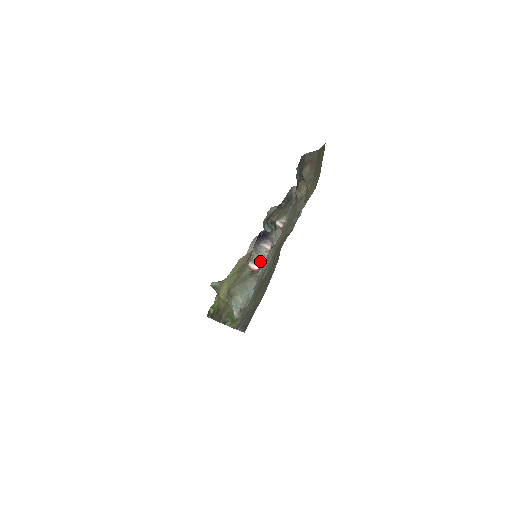
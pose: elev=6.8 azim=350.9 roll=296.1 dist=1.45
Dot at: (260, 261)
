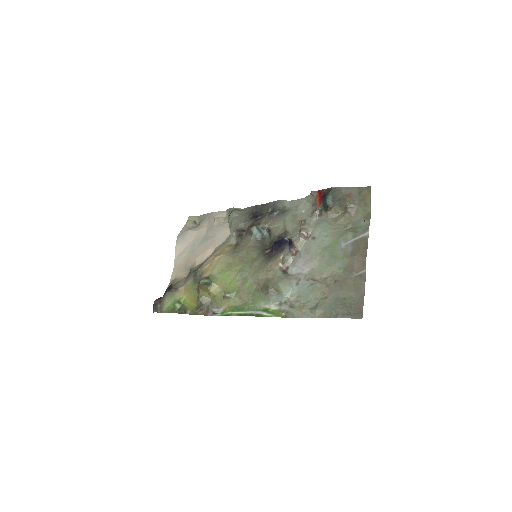
Dot at: (286, 262)
